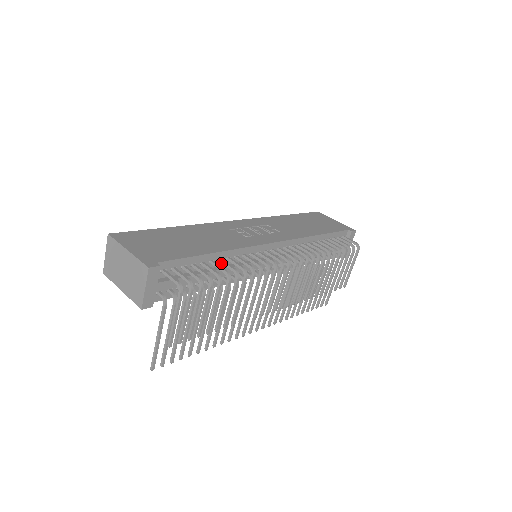
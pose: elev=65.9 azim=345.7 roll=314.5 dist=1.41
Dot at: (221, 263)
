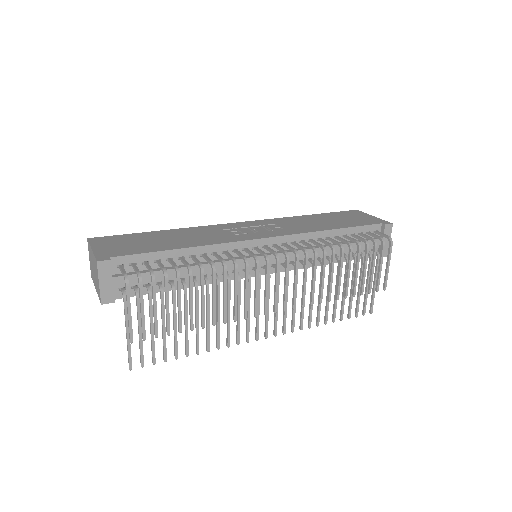
Dot at: occluded
